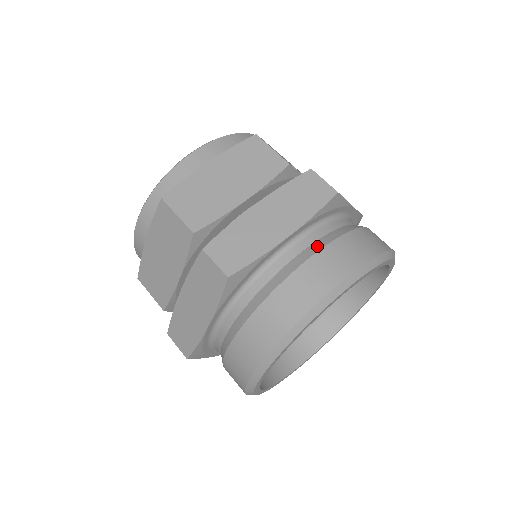
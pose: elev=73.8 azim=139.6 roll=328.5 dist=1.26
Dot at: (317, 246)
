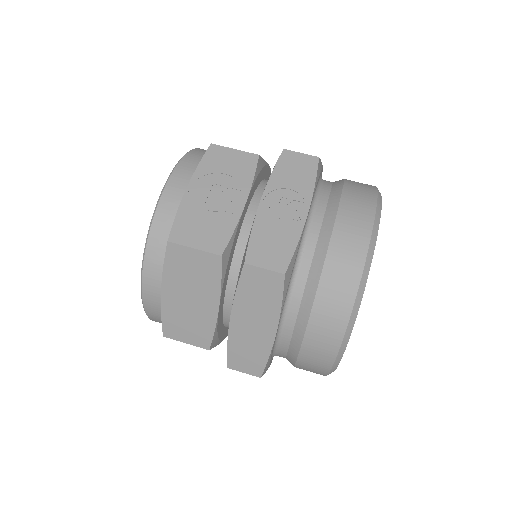
Dot at: (303, 318)
